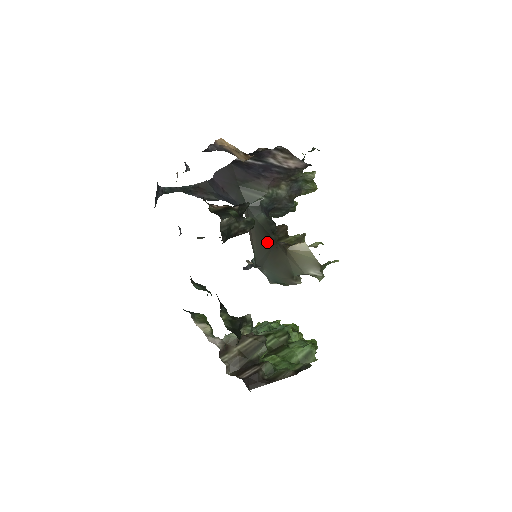
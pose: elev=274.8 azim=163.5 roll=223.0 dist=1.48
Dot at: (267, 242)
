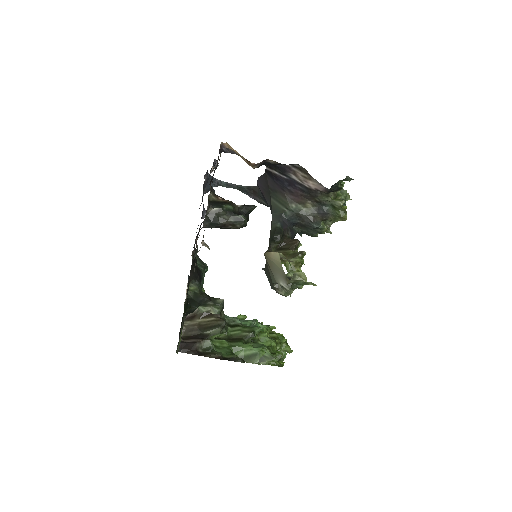
Dot at: occluded
